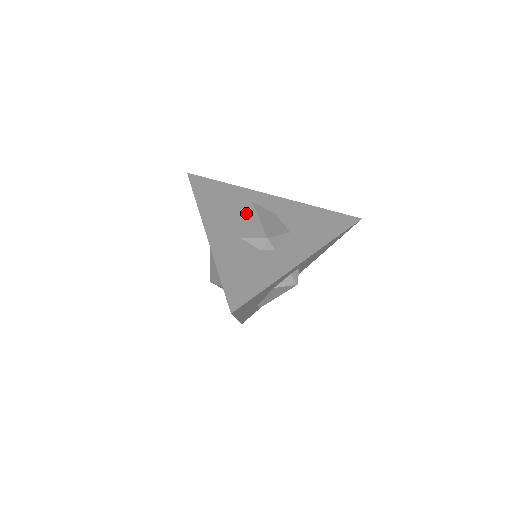
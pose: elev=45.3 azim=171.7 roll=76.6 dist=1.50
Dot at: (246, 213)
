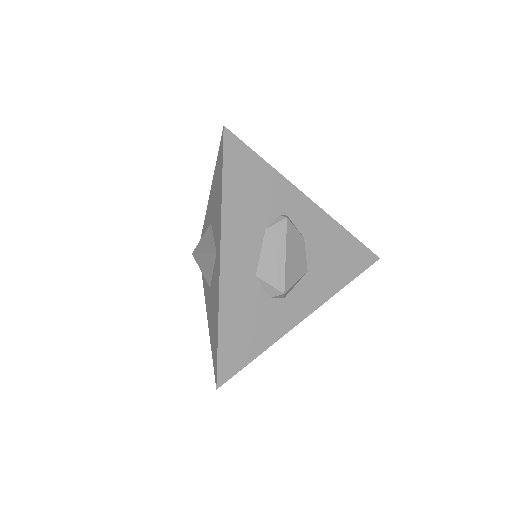
Dot at: (274, 235)
